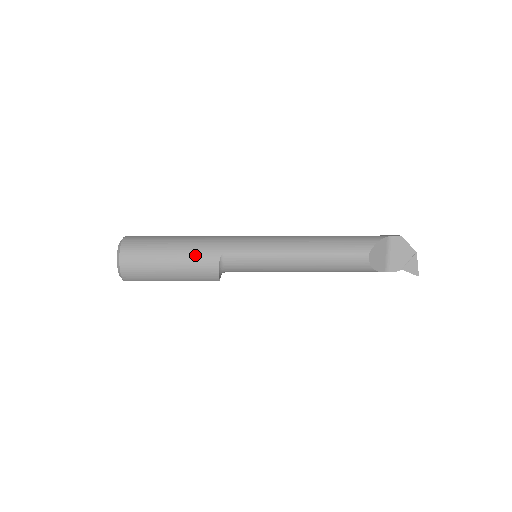
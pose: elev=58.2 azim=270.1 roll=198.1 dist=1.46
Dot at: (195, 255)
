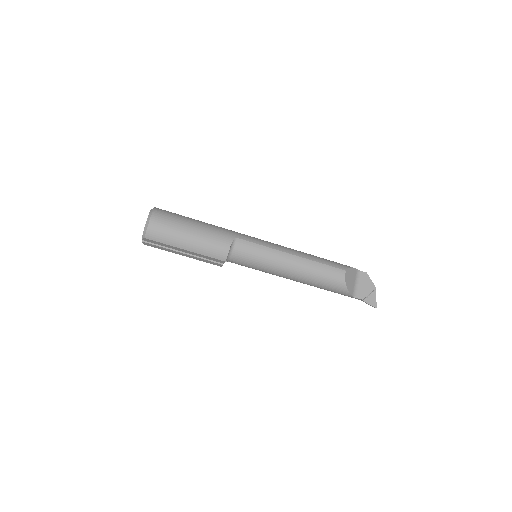
Dot at: (214, 232)
